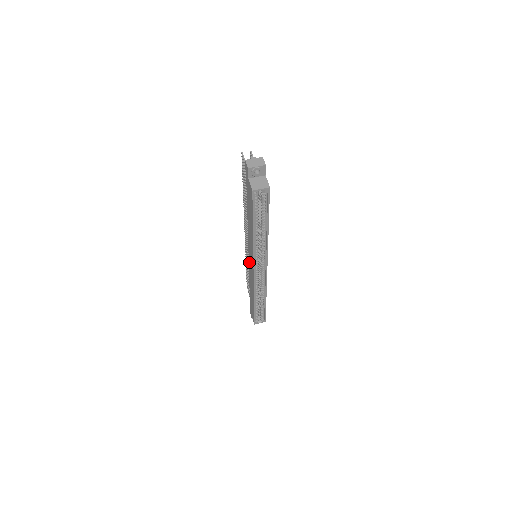
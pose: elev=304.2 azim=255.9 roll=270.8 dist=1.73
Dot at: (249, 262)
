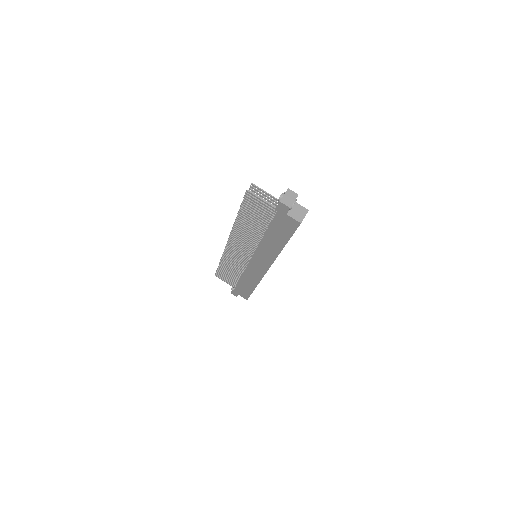
Dot at: (251, 264)
